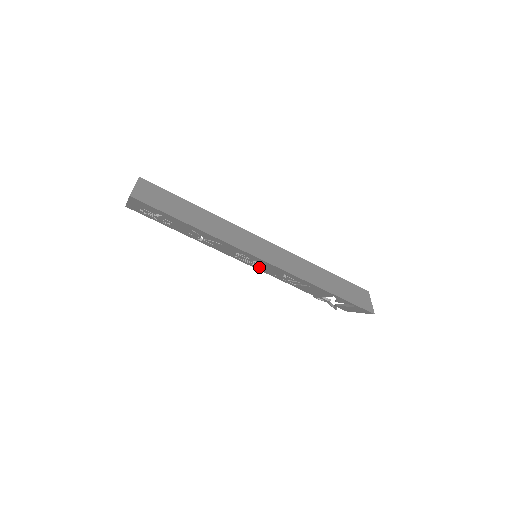
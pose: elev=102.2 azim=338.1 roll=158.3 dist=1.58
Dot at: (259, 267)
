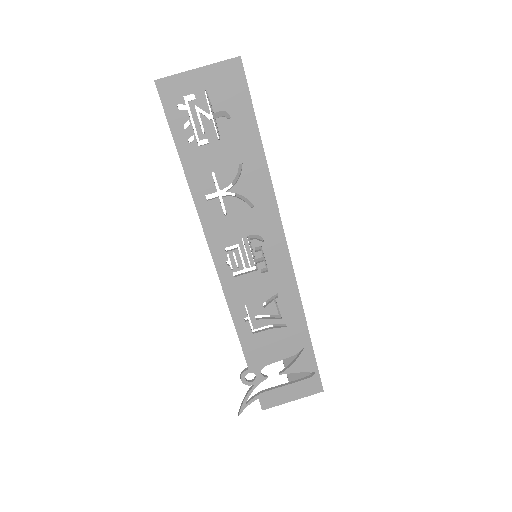
Dot at: (240, 280)
